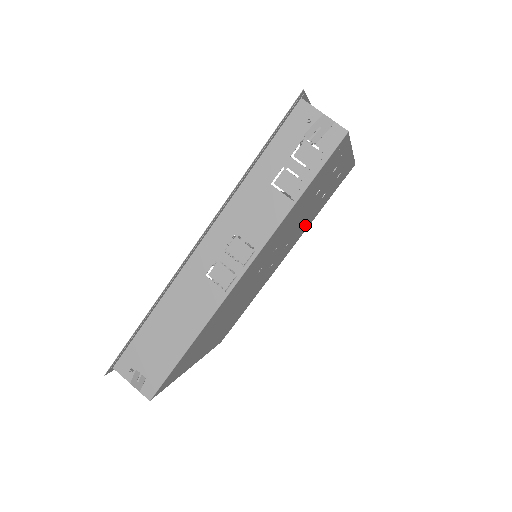
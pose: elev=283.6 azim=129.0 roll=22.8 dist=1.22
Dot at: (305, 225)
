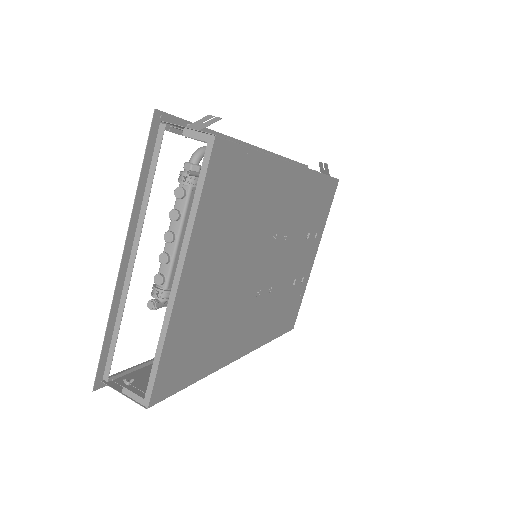
Dot at: (272, 315)
